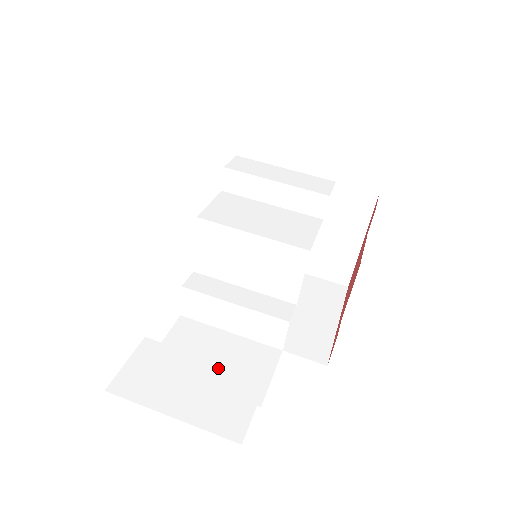
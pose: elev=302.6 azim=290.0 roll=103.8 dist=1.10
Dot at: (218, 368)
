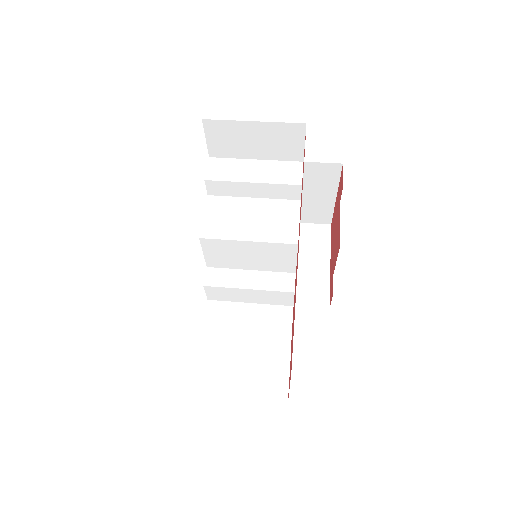
Dot at: (254, 351)
